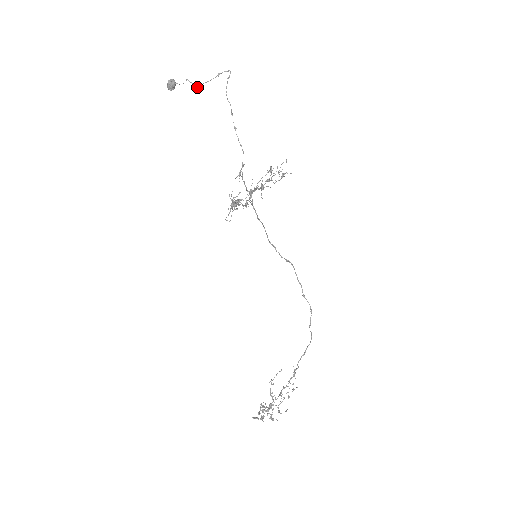
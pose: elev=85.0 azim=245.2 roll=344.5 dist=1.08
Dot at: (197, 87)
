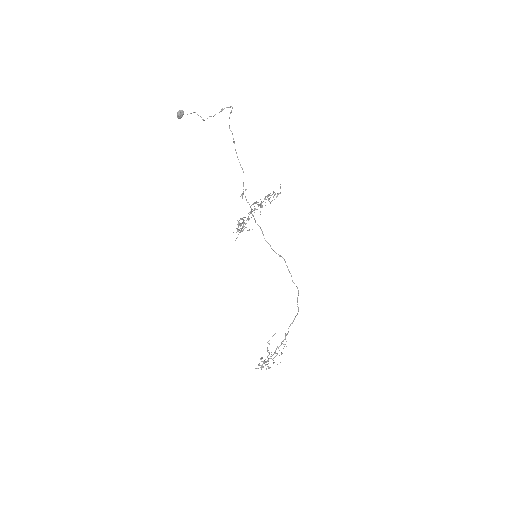
Dot at: (203, 119)
